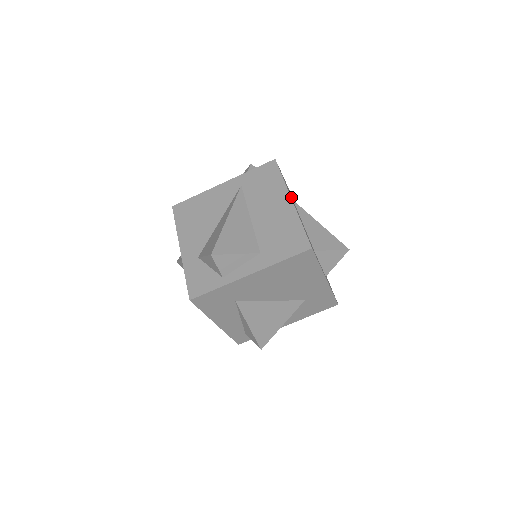
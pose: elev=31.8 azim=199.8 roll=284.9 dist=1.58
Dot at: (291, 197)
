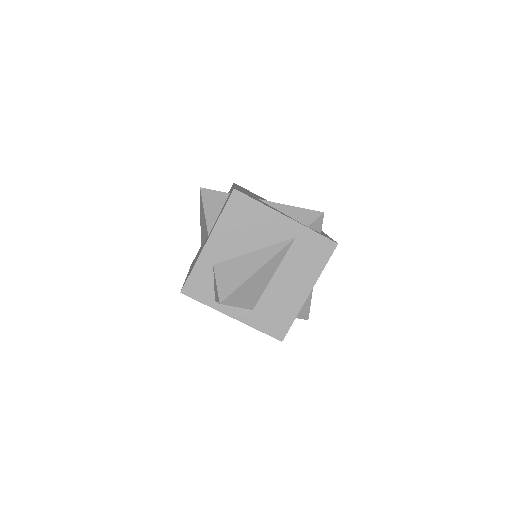
Dot at: occluded
